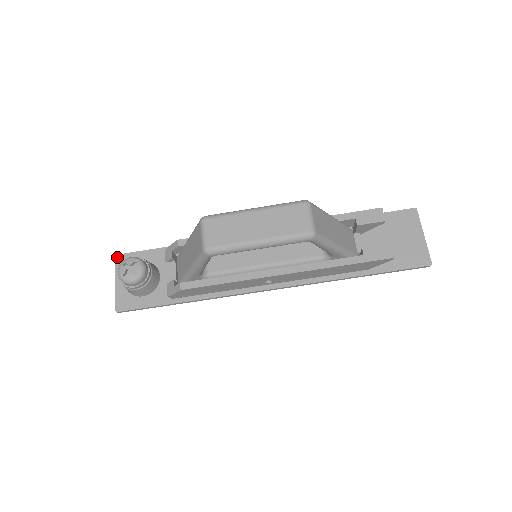
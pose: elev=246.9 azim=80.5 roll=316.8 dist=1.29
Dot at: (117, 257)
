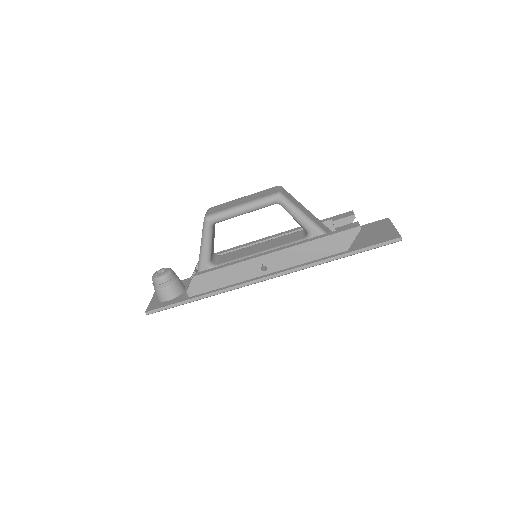
Dot at: occluded
